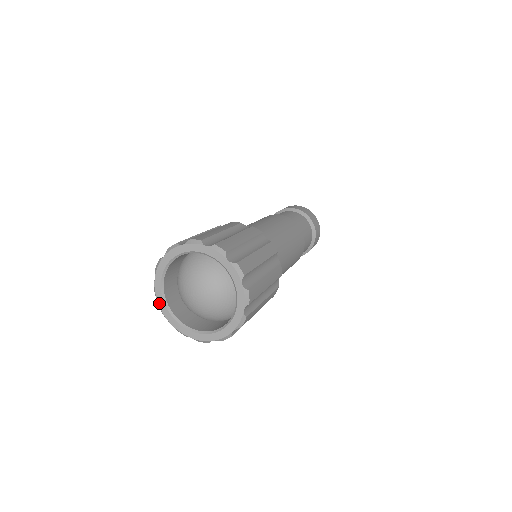
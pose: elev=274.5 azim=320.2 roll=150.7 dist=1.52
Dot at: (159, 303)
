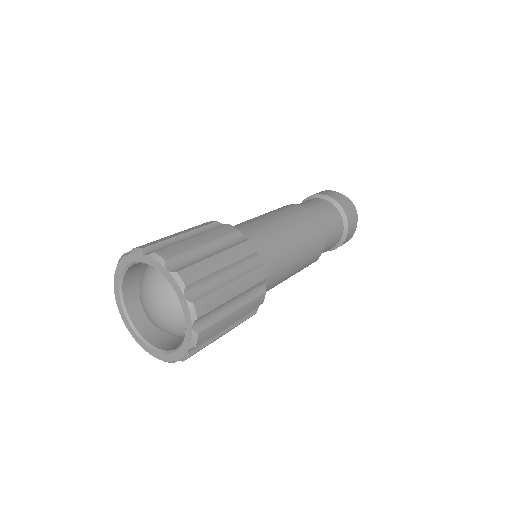
Dot at: (138, 342)
